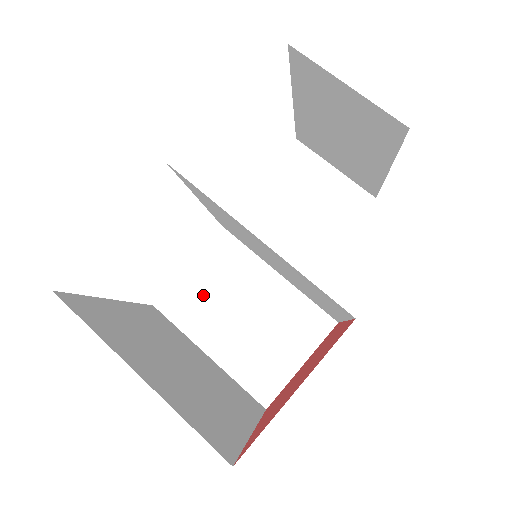
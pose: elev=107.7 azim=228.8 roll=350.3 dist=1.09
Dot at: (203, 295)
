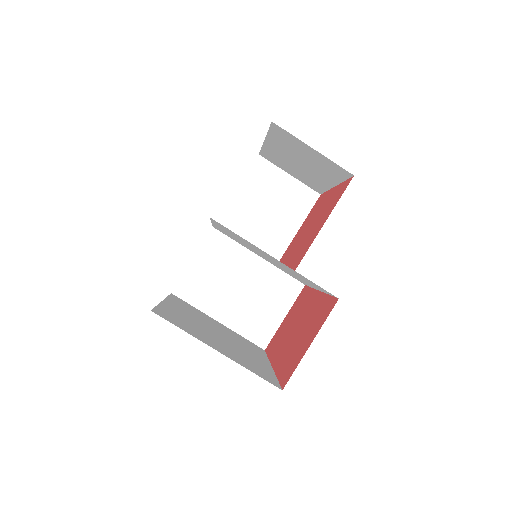
Dot at: (208, 280)
